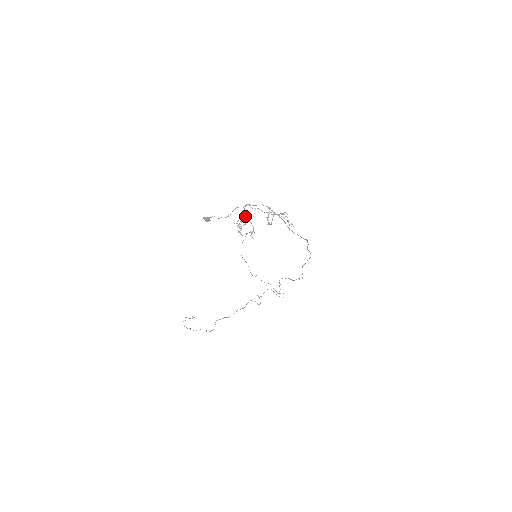
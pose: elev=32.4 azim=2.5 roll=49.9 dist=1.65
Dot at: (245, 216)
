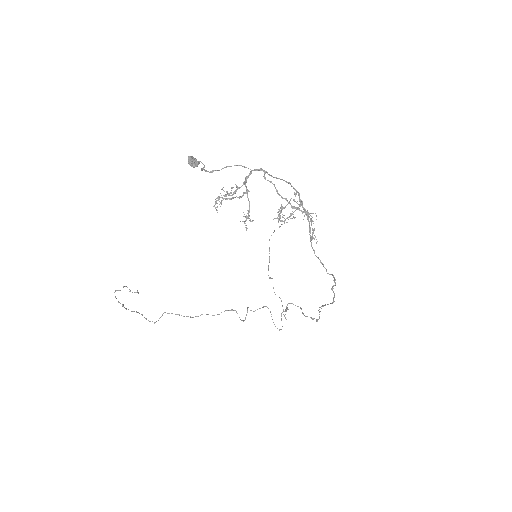
Dot at: (245, 186)
